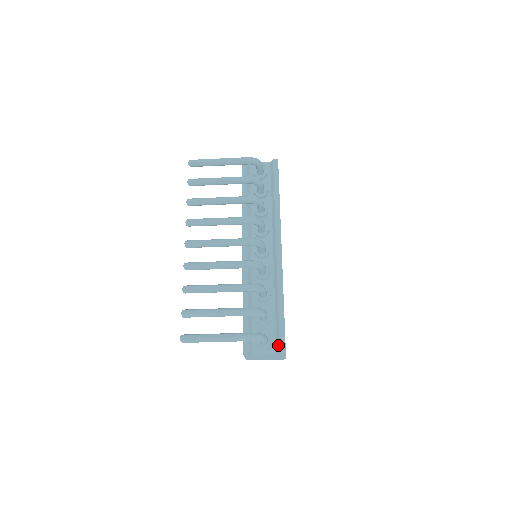
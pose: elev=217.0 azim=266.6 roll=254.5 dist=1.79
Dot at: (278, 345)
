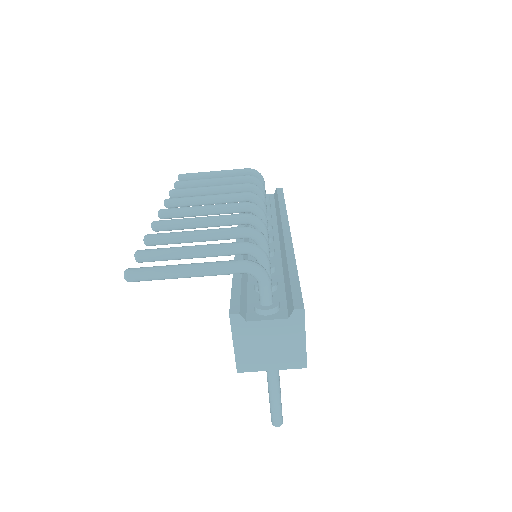
Dot at: (290, 304)
